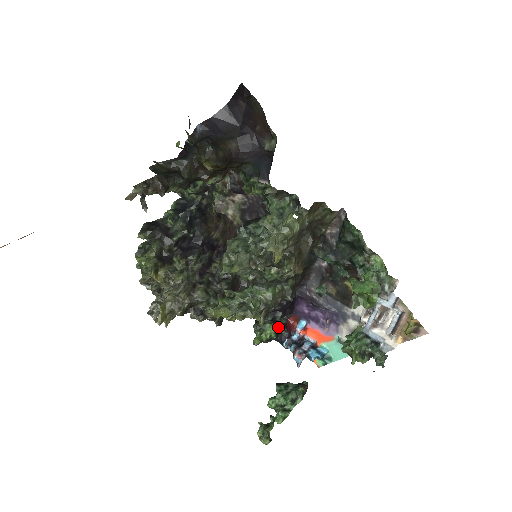
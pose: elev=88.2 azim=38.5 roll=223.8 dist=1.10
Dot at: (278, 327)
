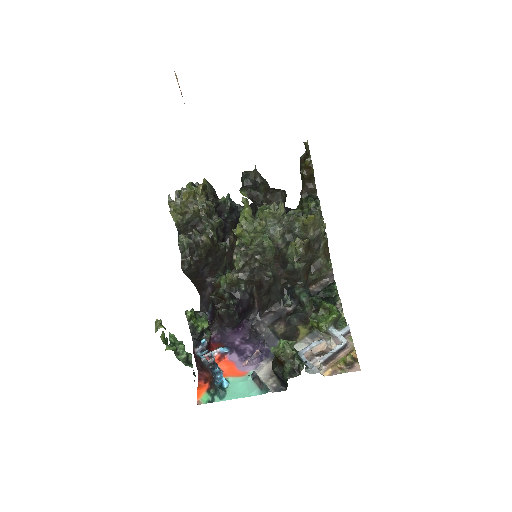
Dot at: (206, 331)
